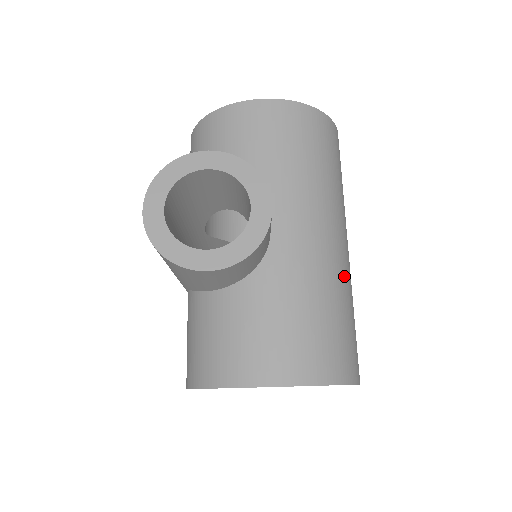
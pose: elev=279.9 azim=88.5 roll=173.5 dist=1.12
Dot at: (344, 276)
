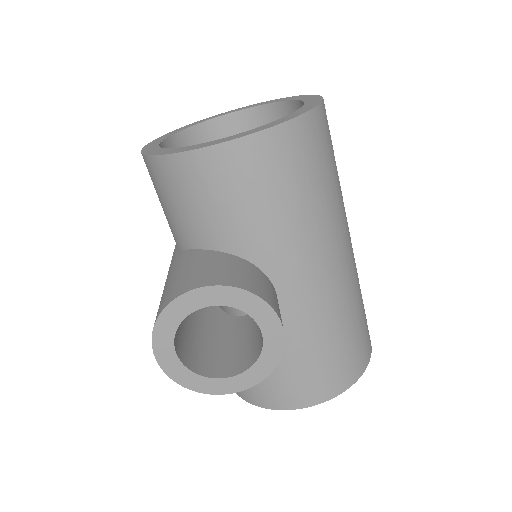
Dot at: (352, 287)
